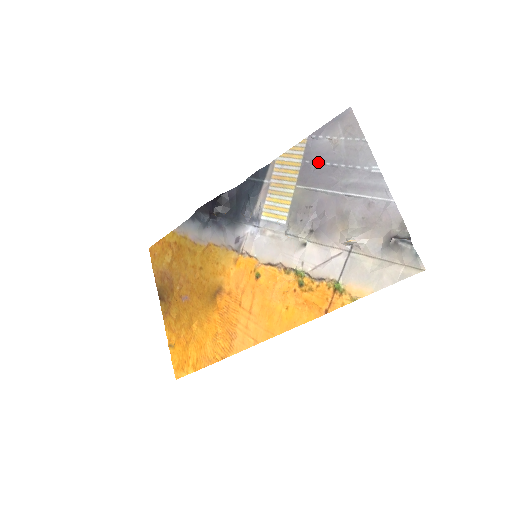
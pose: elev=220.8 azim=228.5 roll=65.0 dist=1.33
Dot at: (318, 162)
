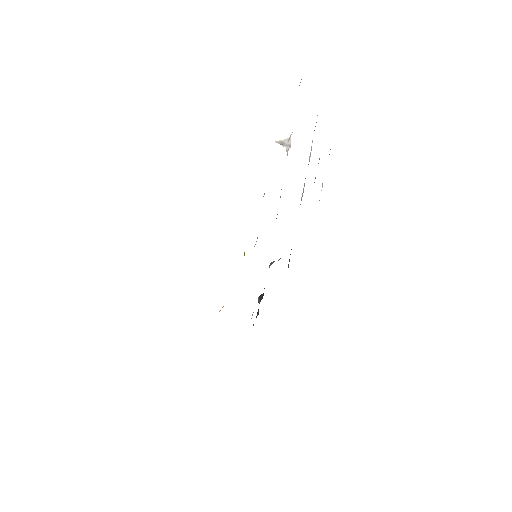
Dot at: occluded
